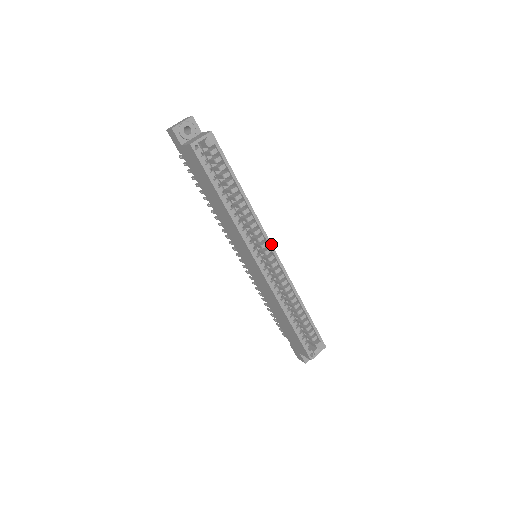
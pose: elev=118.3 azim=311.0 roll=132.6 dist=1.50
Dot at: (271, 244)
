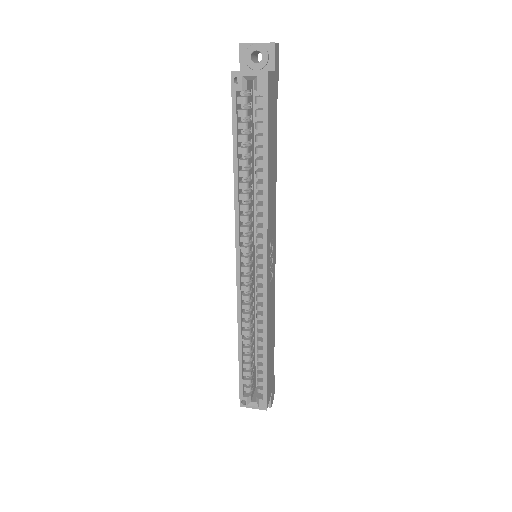
Dot at: (267, 255)
